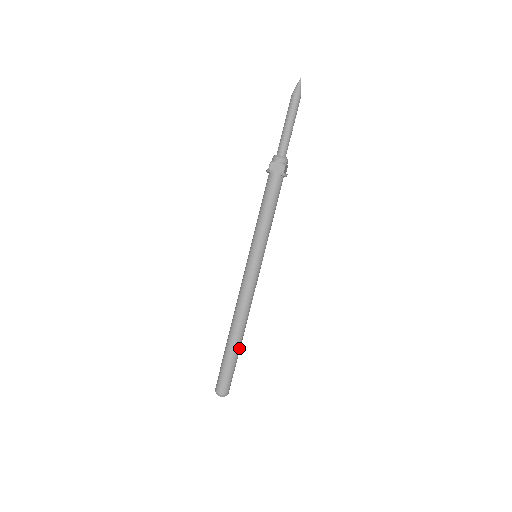
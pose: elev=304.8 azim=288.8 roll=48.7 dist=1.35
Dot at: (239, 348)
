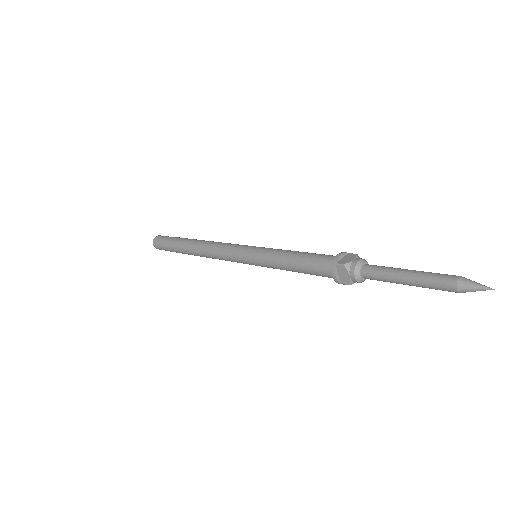
Dot at: occluded
